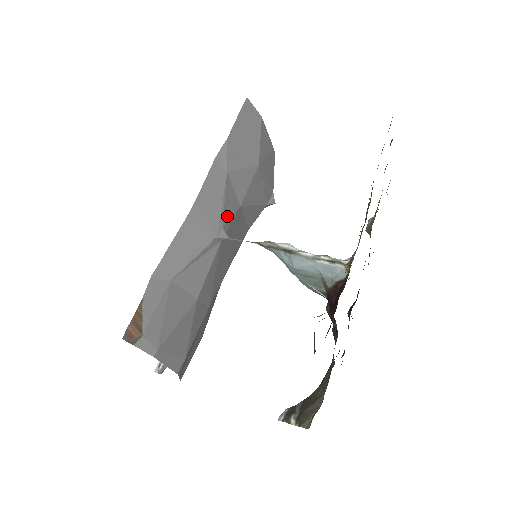
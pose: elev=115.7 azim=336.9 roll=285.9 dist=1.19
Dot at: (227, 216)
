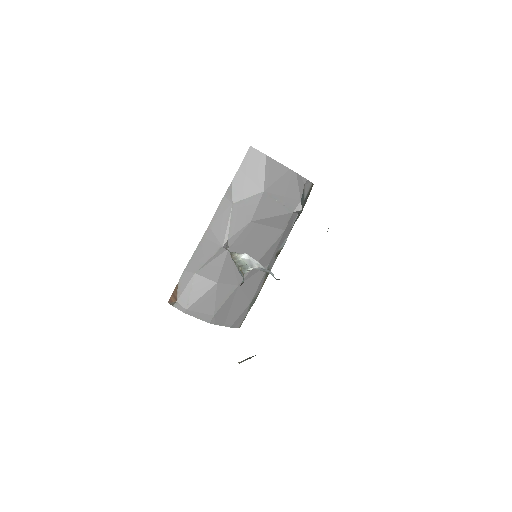
Dot at: (234, 232)
